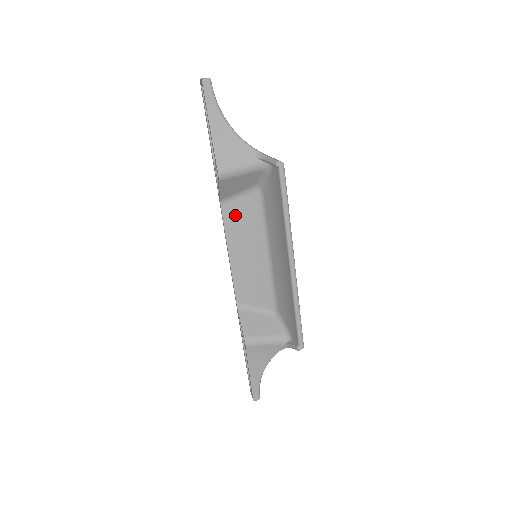
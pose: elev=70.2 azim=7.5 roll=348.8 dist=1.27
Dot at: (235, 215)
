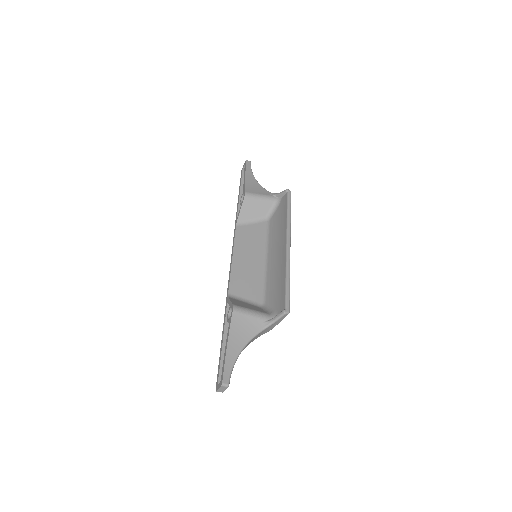
Dot at: (245, 233)
